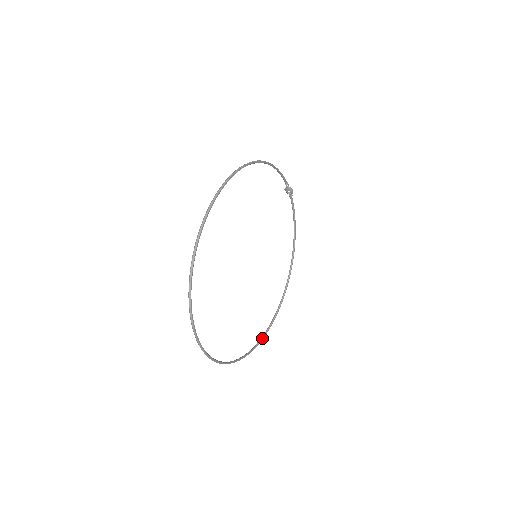
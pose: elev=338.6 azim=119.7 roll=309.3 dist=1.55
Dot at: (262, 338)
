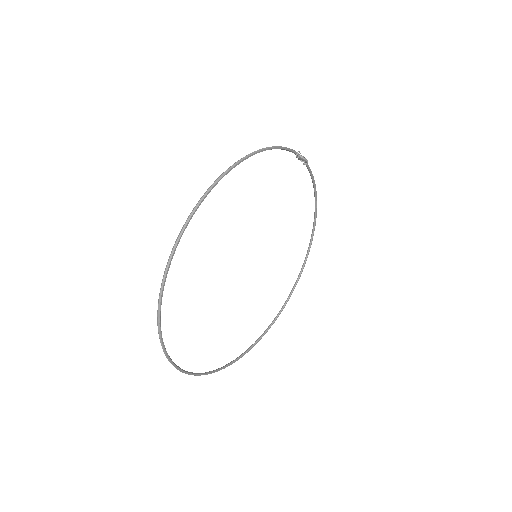
Dot at: (276, 318)
